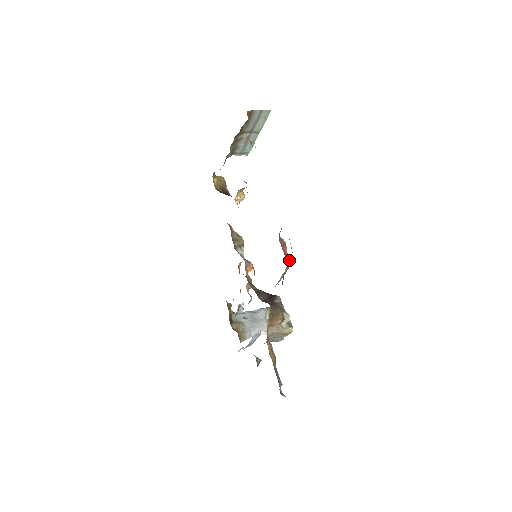
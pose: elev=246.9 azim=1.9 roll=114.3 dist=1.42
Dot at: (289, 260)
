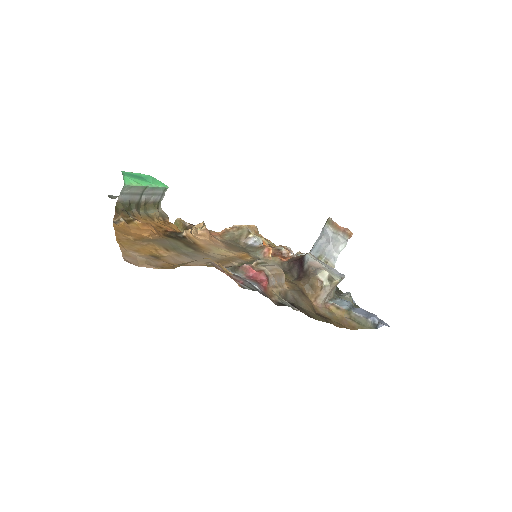
Dot at: (263, 277)
